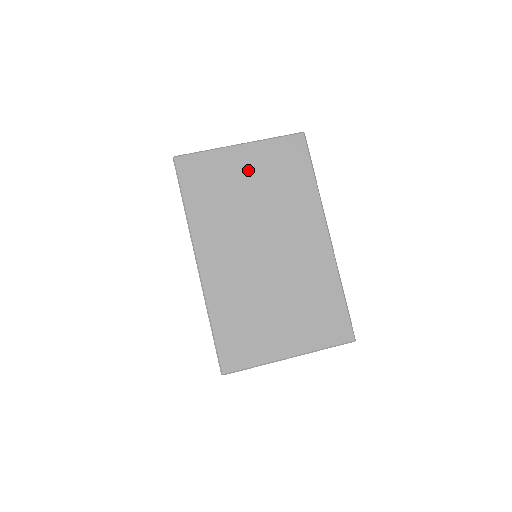
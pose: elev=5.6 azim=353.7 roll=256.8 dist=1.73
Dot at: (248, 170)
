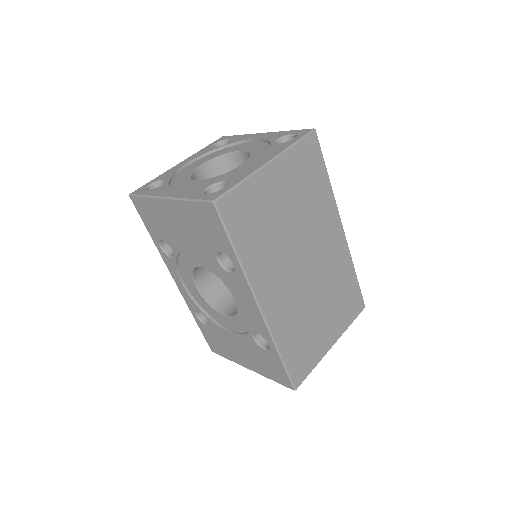
Dot at: (281, 190)
